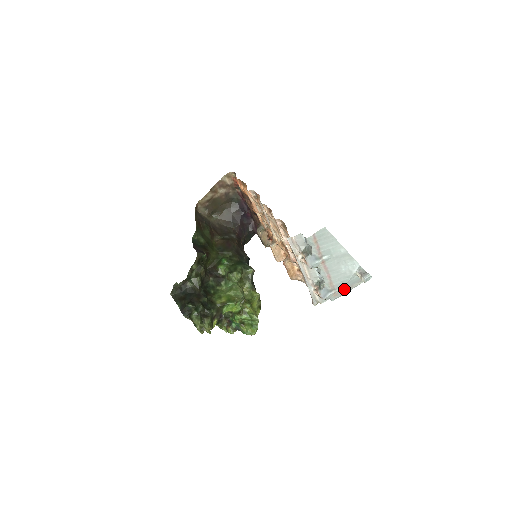
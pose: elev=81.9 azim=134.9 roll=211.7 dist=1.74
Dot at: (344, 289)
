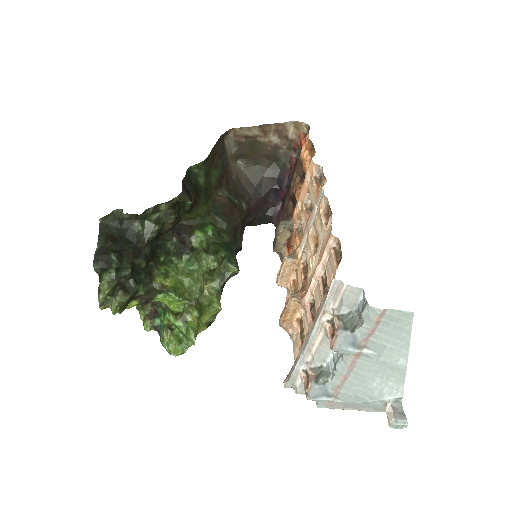
Dot at: (348, 405)
